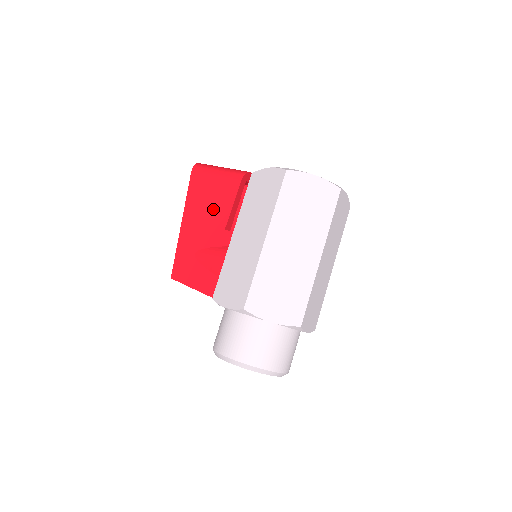
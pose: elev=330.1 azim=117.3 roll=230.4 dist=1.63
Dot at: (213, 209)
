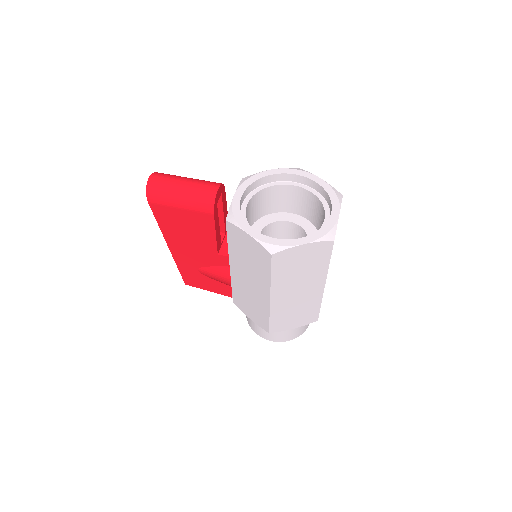
Dot at: (196, 238)
